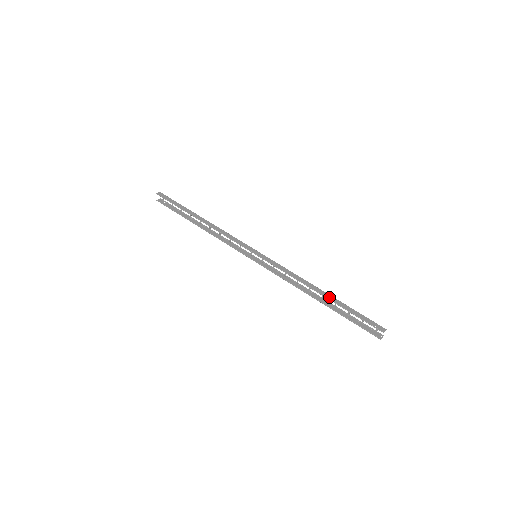
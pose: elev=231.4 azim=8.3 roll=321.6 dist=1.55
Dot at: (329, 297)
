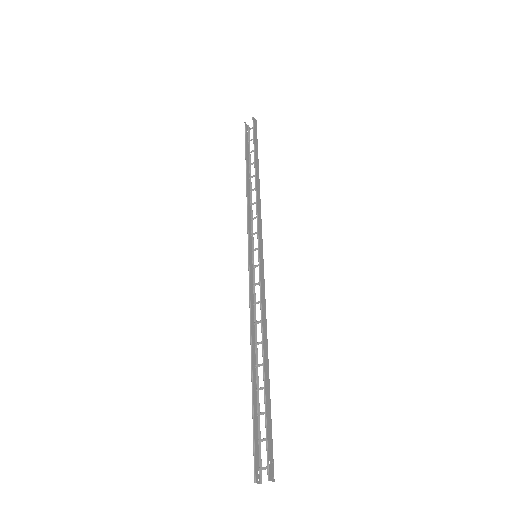
Dot at: (267, 373)
